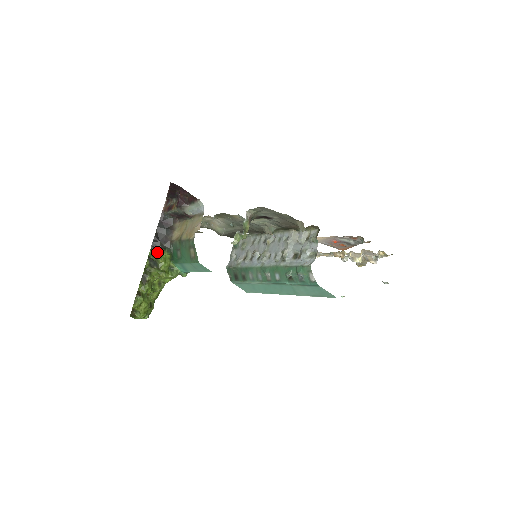
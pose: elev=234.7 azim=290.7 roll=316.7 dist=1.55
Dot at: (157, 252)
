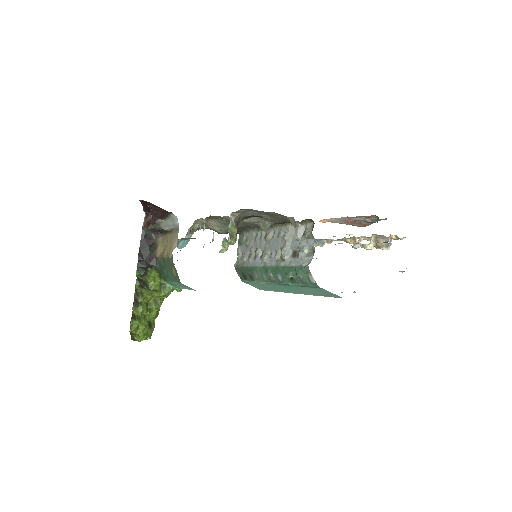
Dot at: (144, 272)
